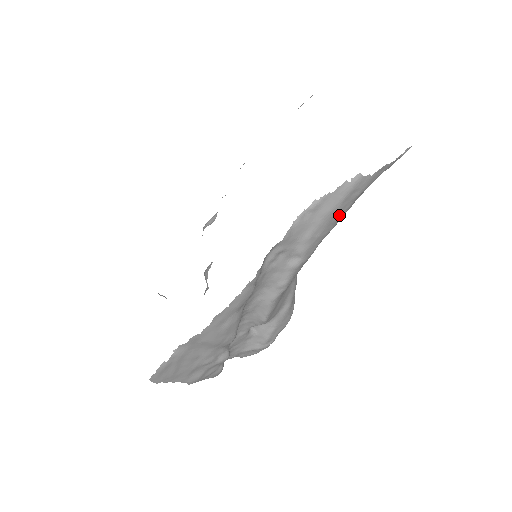
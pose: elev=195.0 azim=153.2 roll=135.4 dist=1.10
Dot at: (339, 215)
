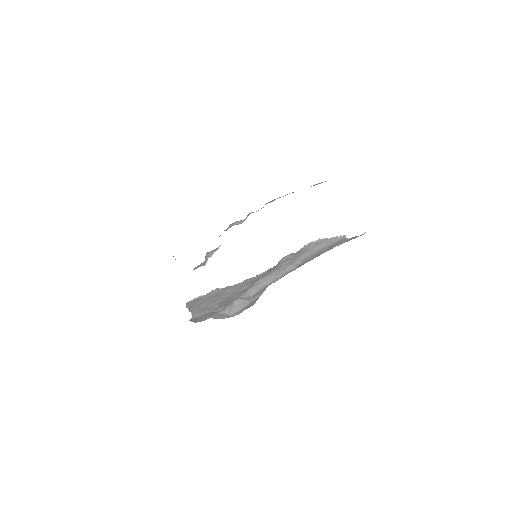
Dot at: (323, 252)
